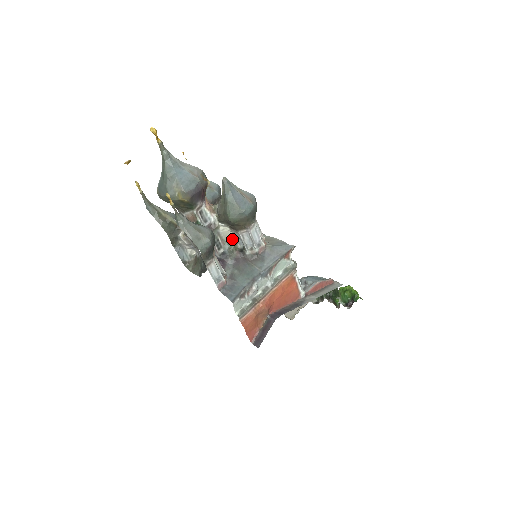
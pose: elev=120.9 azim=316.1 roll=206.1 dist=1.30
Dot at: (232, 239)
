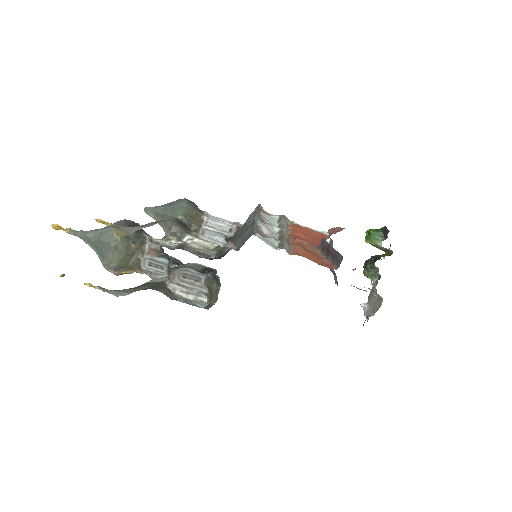
Dot at: (211, 246)
